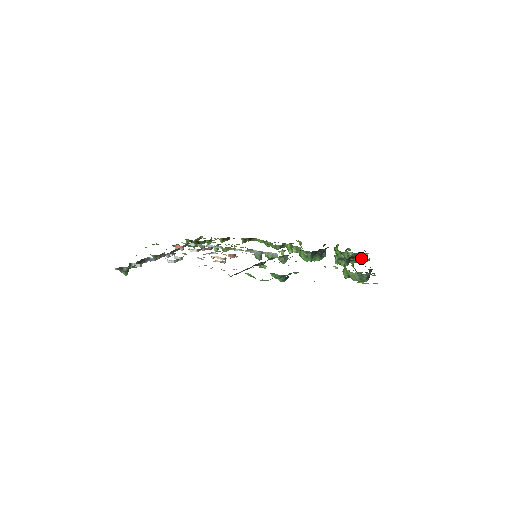
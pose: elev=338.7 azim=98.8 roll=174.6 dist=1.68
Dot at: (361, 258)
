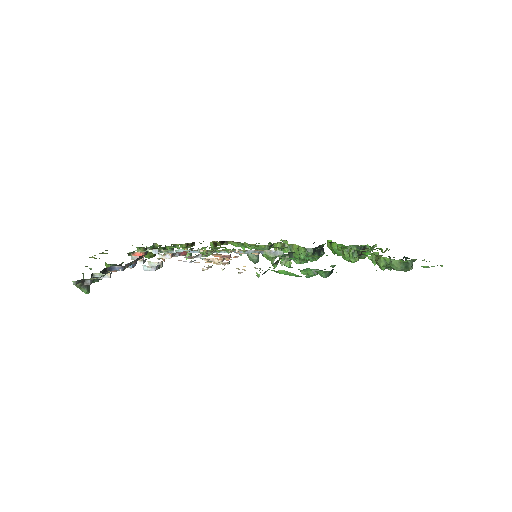
Dot at: occluded
